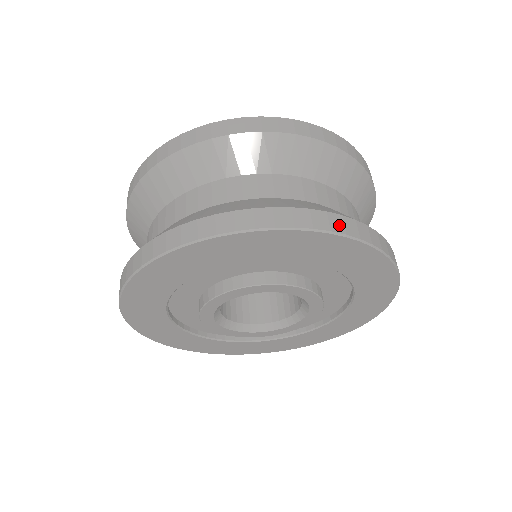
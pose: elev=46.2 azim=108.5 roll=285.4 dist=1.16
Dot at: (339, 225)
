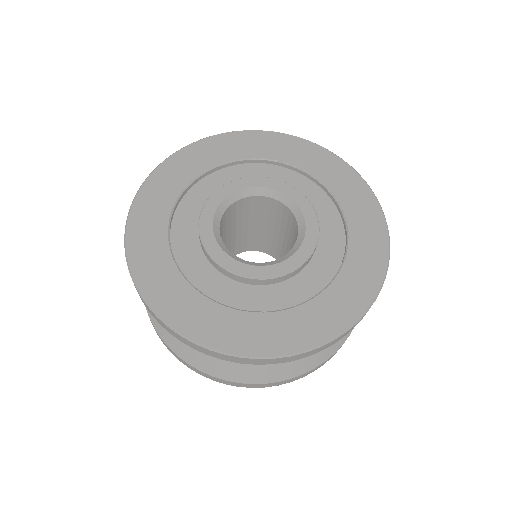
Dot at: occluded
